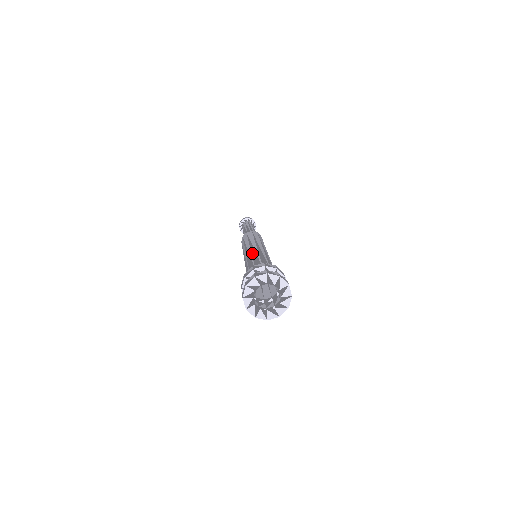
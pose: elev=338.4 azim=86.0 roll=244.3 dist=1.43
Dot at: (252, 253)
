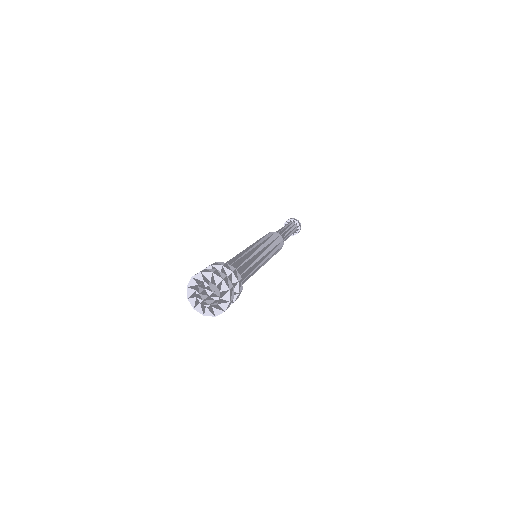
Dot at: (243, 251)
